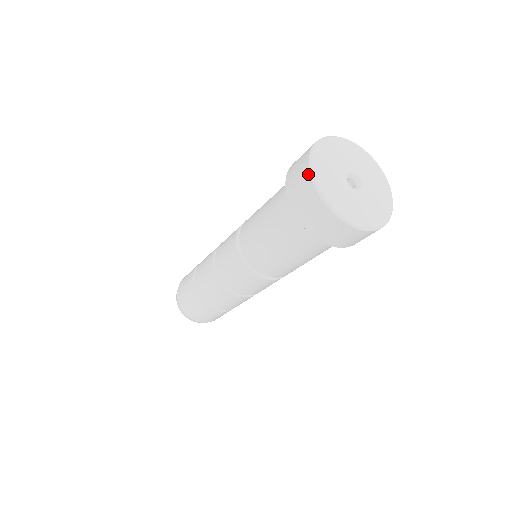
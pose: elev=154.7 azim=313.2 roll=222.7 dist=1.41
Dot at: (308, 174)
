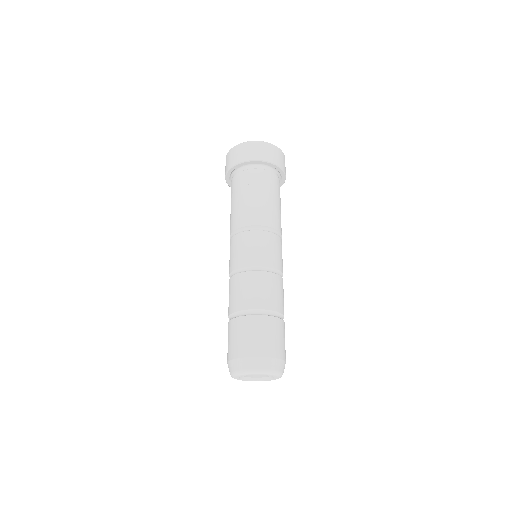
Dot at: (237, 146)
